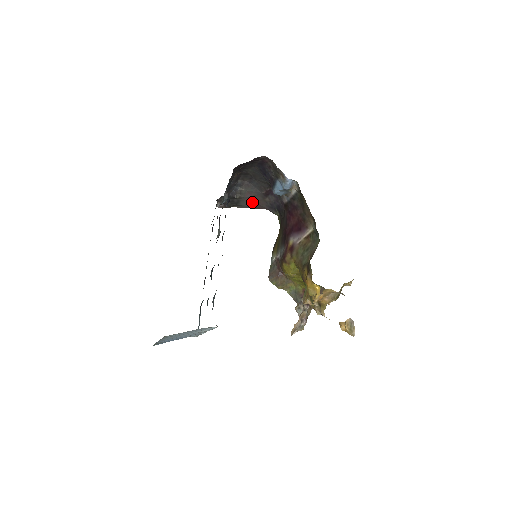
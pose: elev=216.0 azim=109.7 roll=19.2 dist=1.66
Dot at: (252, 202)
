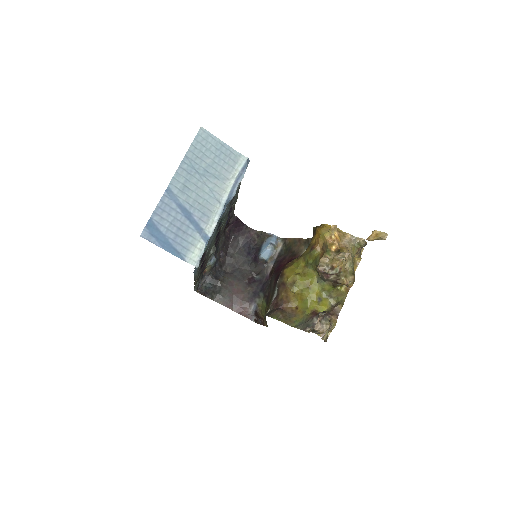
Dot at: (233, 295)
